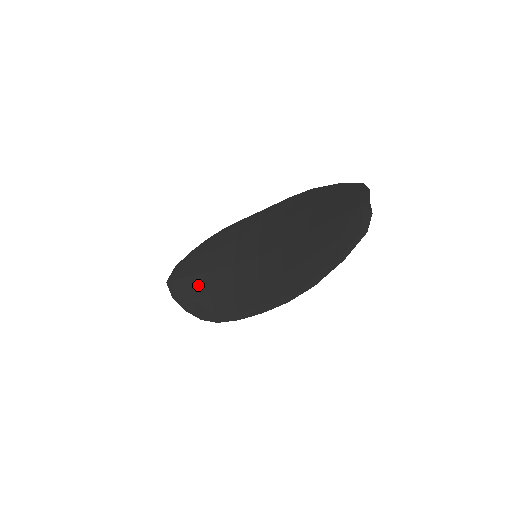
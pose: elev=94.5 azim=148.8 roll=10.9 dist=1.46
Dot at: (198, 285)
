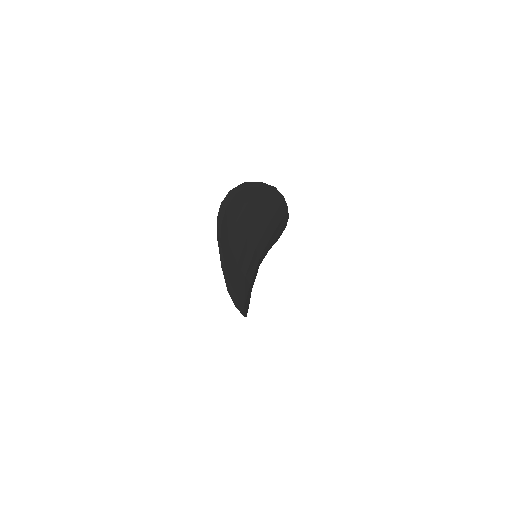
Dot at: occluded
